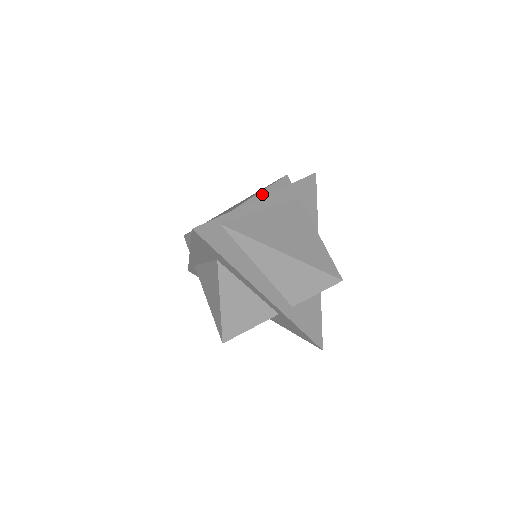
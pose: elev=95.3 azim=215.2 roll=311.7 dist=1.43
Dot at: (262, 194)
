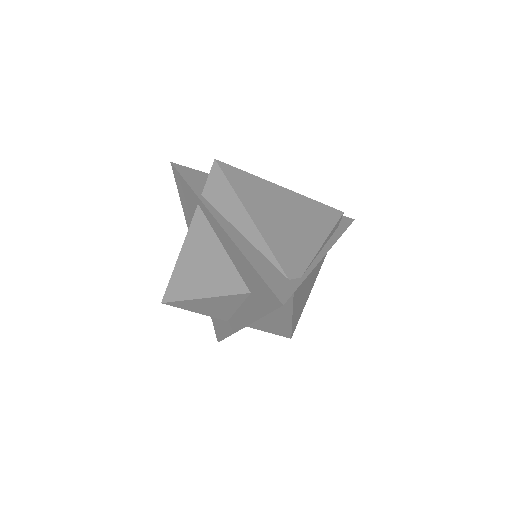
Dot at: (325, 243)
